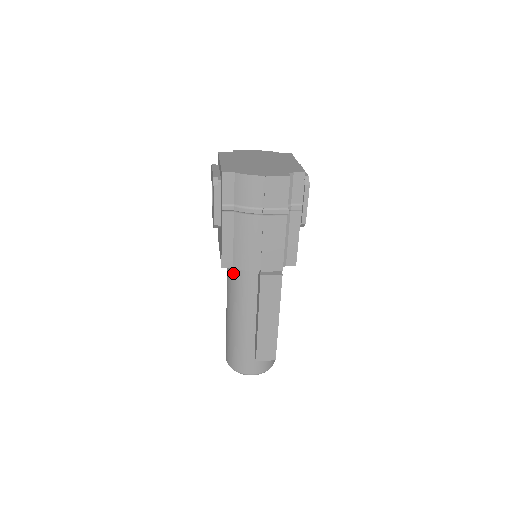
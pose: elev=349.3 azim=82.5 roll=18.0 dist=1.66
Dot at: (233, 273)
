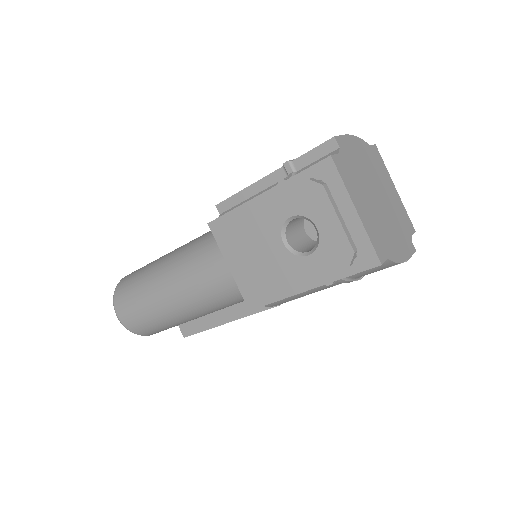
Dot at: (234, 290)
